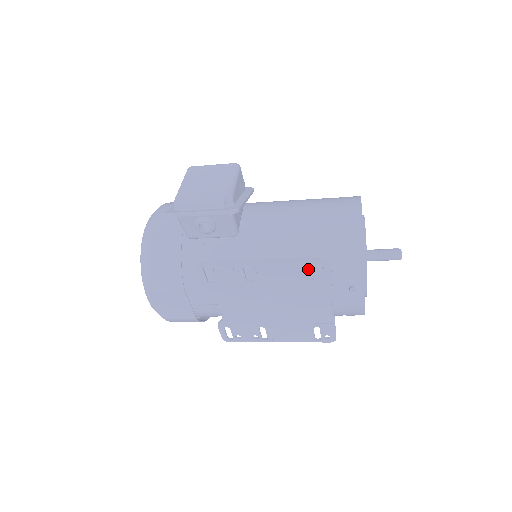
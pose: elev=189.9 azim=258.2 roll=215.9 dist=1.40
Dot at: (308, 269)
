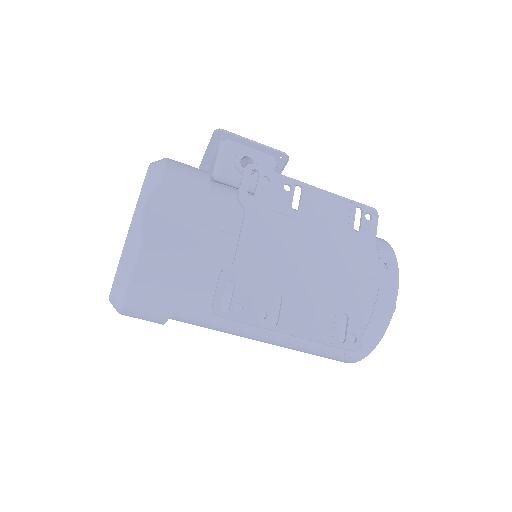
Dot at: occluded
